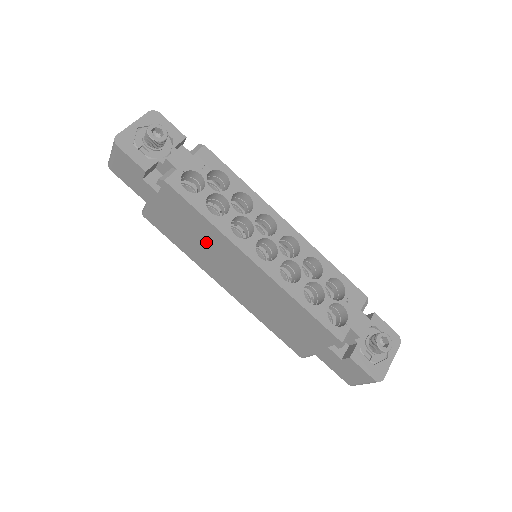
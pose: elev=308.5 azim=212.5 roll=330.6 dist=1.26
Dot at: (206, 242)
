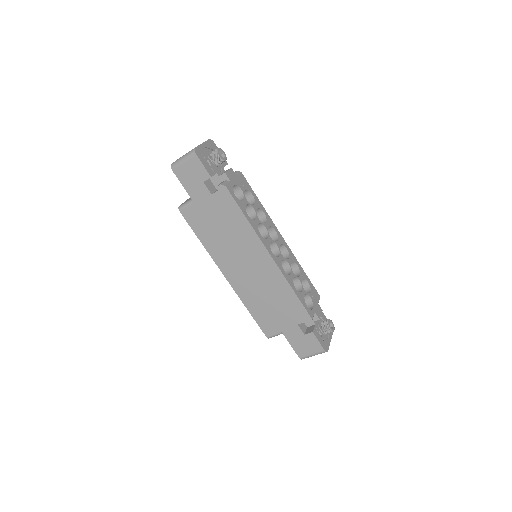
Dot at: (234, 237)
